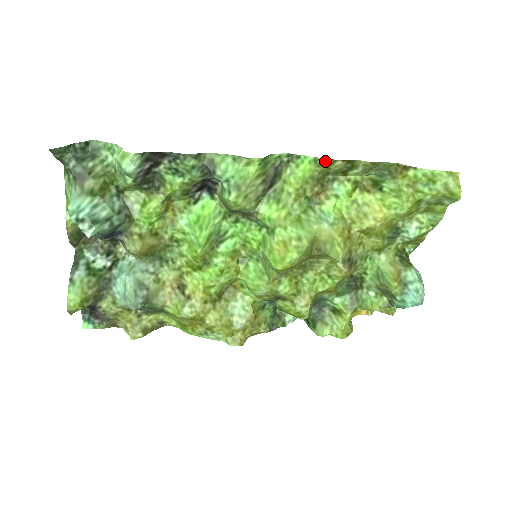
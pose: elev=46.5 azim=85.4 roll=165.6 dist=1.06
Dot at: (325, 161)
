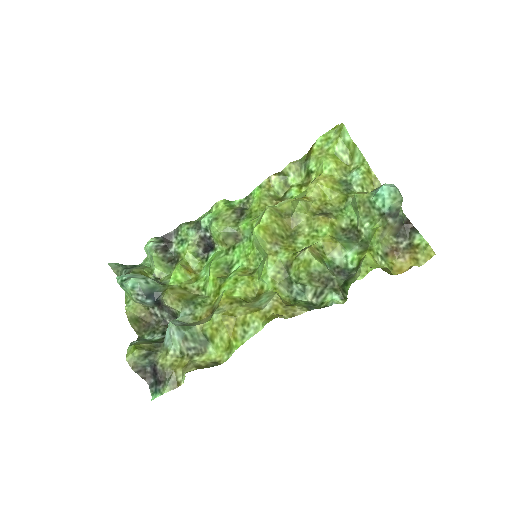
Dot at: (265, 183)
